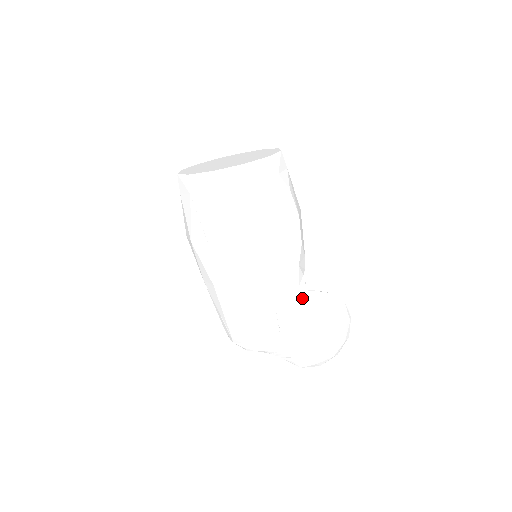
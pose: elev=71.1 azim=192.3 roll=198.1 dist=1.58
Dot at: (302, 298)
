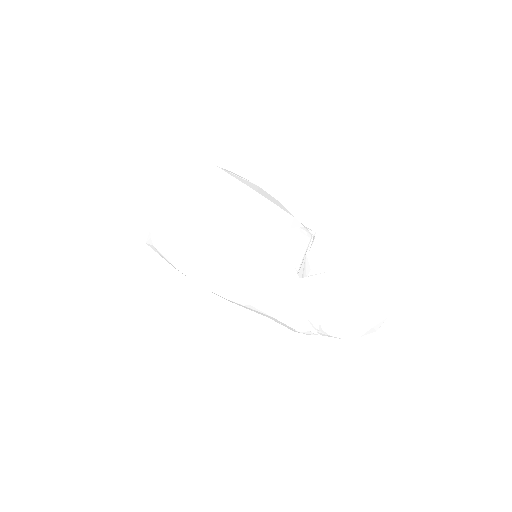
Dot at: (296, 290)
